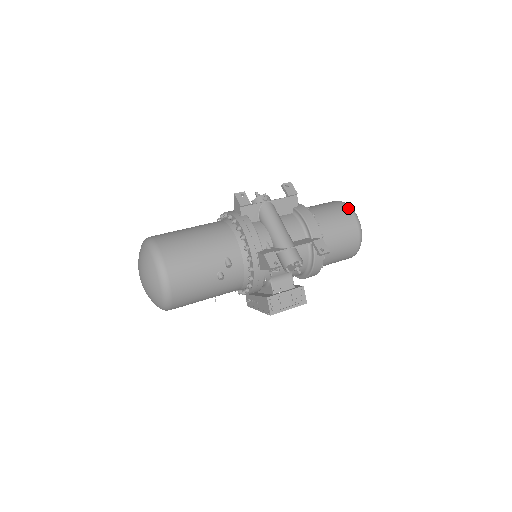
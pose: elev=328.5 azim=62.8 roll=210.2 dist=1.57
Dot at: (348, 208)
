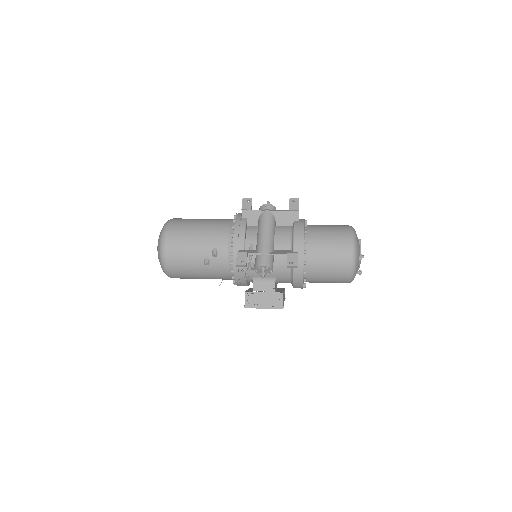
Dot at: (349, 234)
